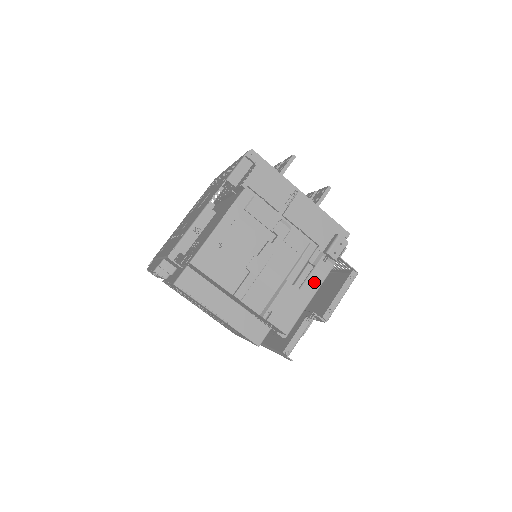
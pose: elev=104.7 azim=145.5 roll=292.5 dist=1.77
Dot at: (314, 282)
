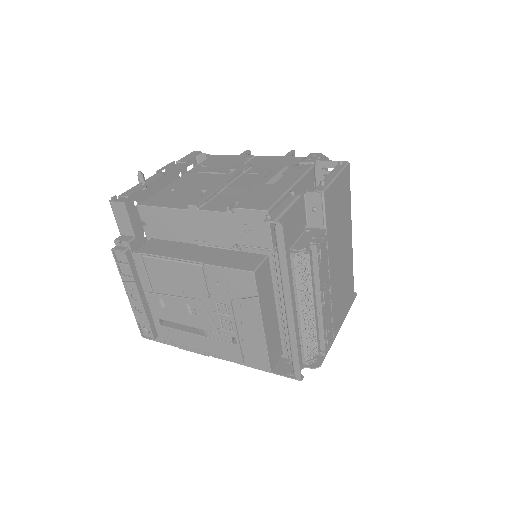
Dot at: (291, 177)
